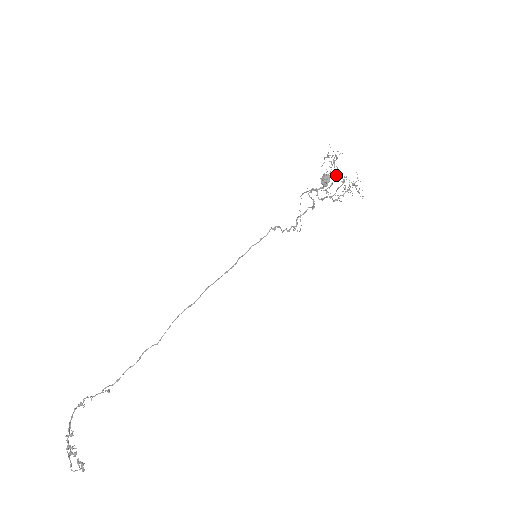
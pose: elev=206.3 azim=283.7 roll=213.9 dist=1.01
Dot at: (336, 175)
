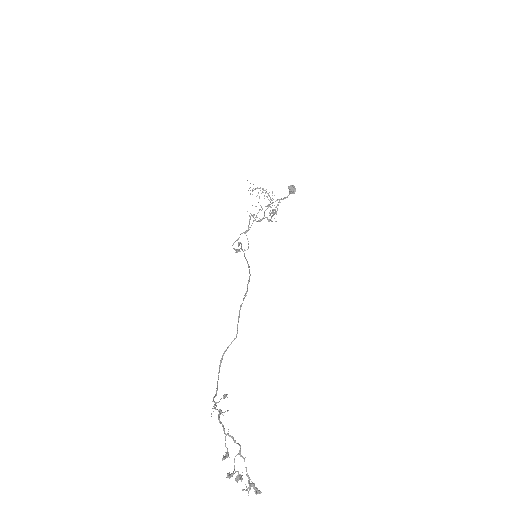
Dot at: (271, 199)
